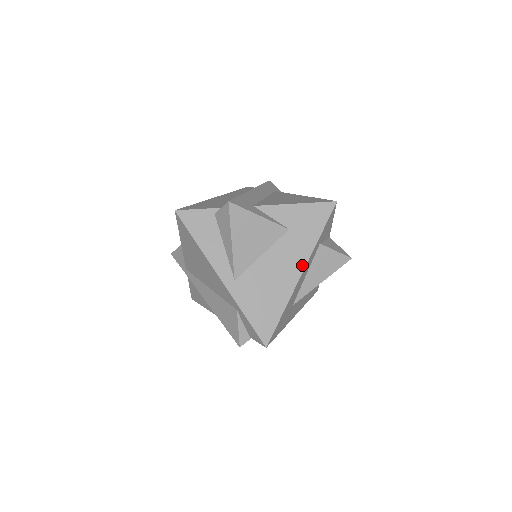
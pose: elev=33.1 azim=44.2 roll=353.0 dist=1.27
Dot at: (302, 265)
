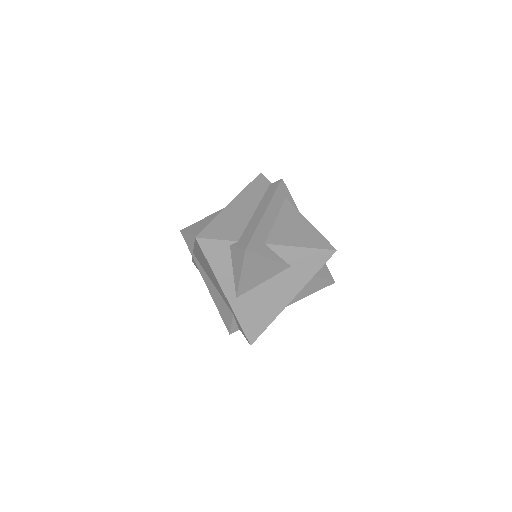
Dot at: (294, 294)
